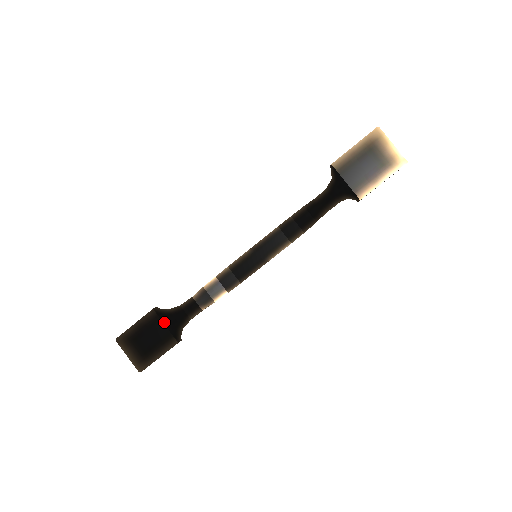
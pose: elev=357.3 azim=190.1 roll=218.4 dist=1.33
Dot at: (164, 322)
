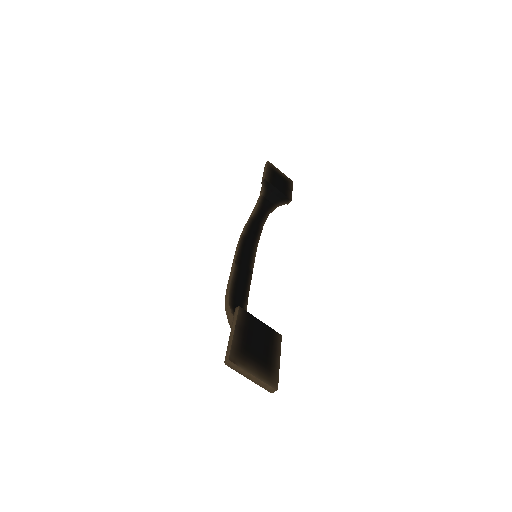
Dot at: (256, 319)
